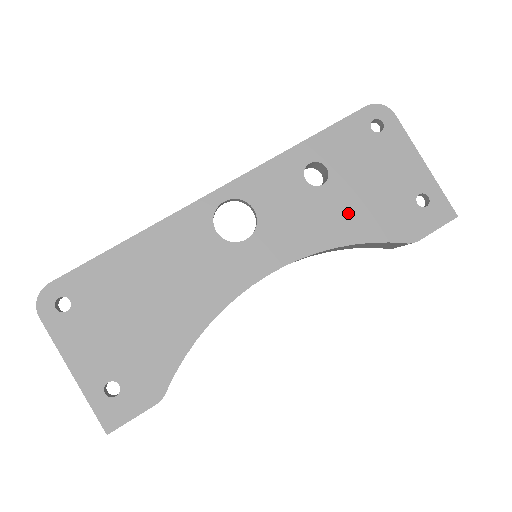
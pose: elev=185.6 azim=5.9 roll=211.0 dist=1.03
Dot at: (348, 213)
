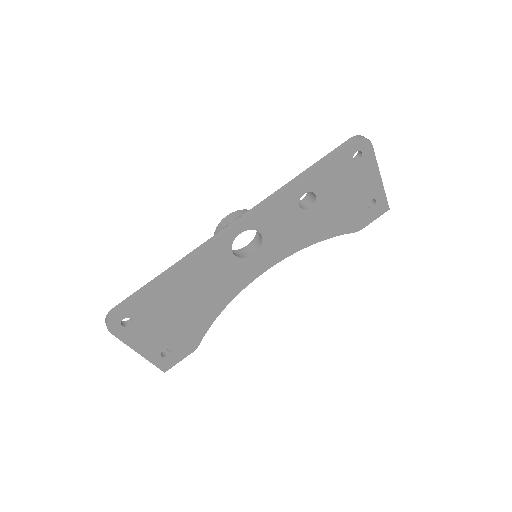
Dot at: (323, 222)
